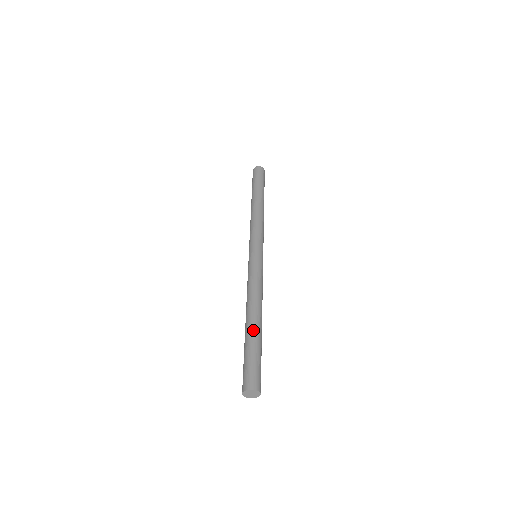
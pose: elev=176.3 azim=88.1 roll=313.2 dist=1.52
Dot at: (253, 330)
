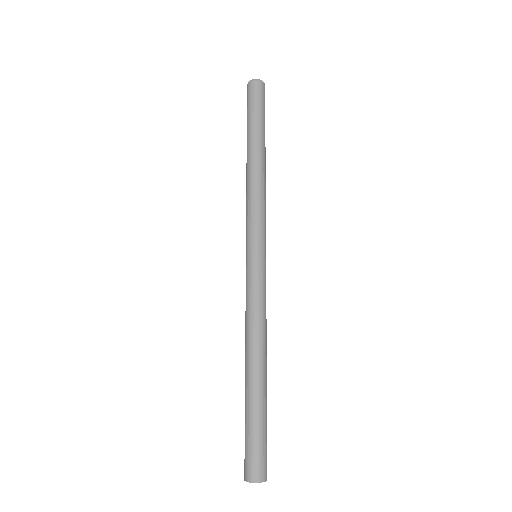
Dot at: (257, 391)
